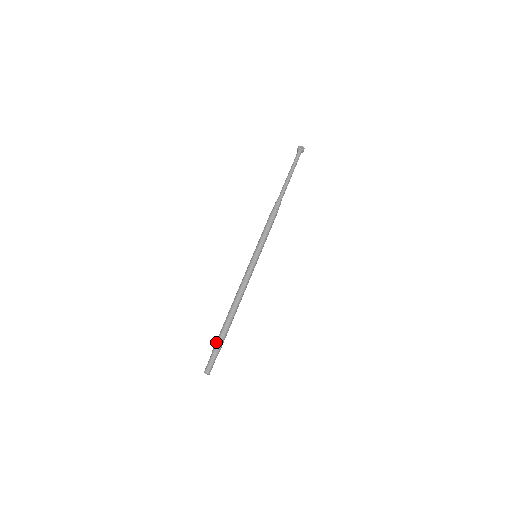
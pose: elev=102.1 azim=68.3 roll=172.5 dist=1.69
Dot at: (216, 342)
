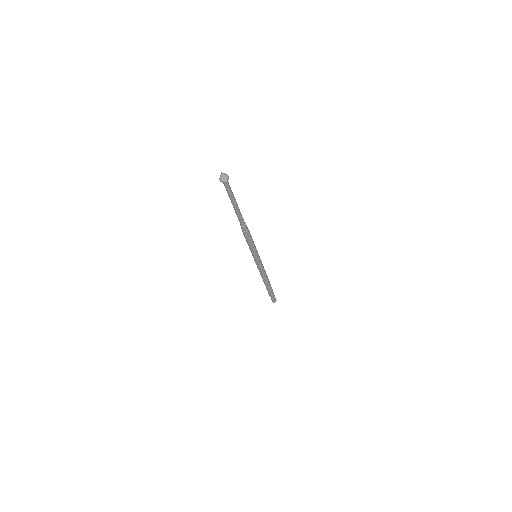
Dot at: (269, 294)
